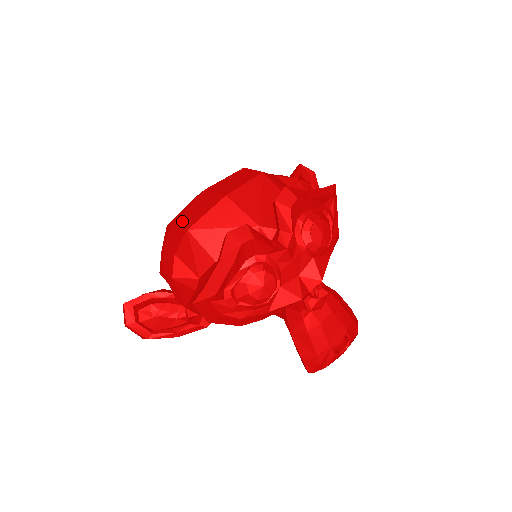
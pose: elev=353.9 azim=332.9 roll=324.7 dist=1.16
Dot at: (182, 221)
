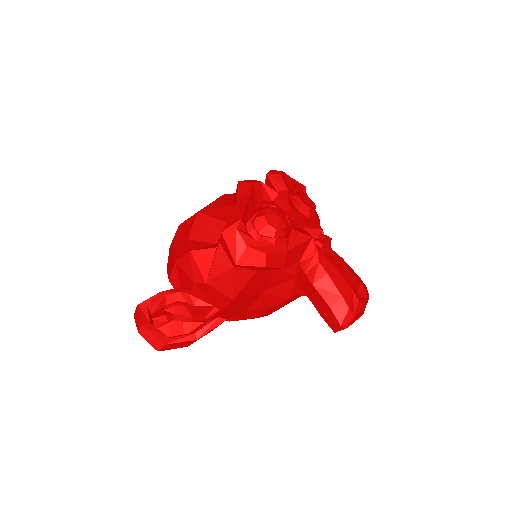
Dot at: occluded
